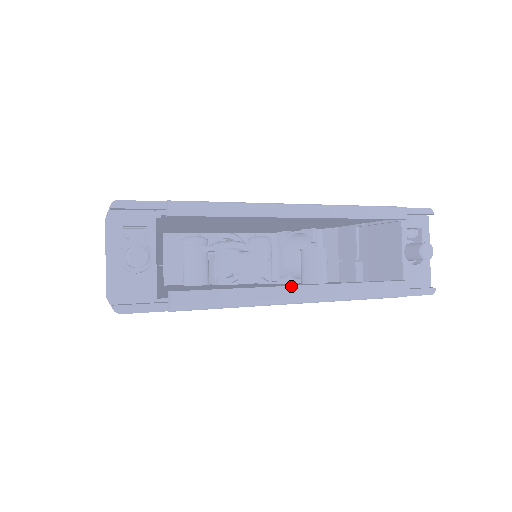
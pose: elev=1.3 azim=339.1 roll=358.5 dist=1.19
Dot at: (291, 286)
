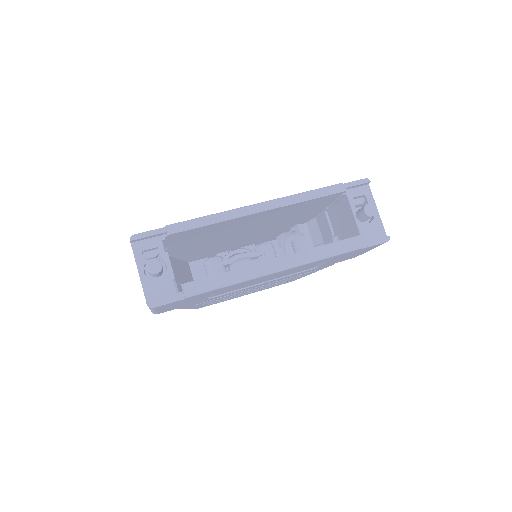
Dot at: (267, 261)
